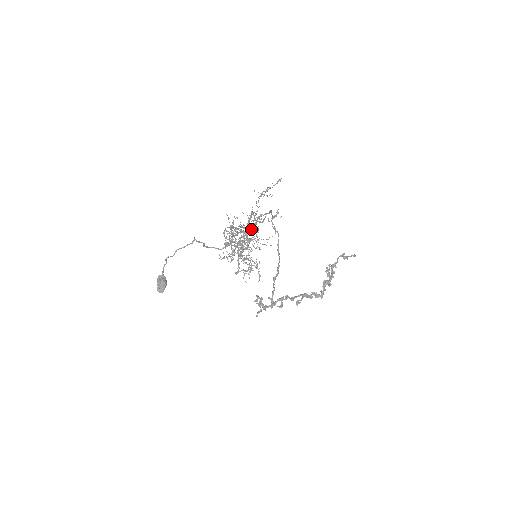
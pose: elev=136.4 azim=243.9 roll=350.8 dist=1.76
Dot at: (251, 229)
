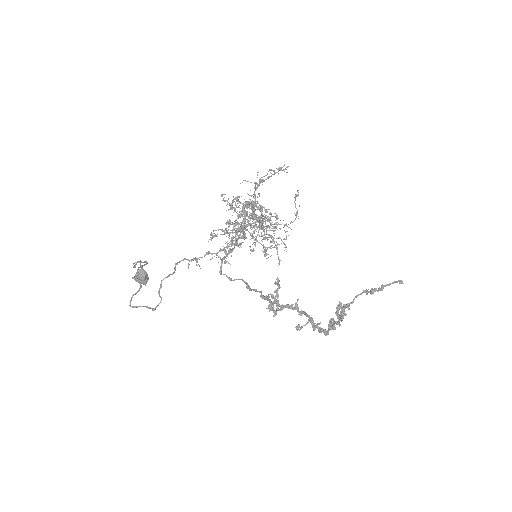
Dot at: (225, 247)
